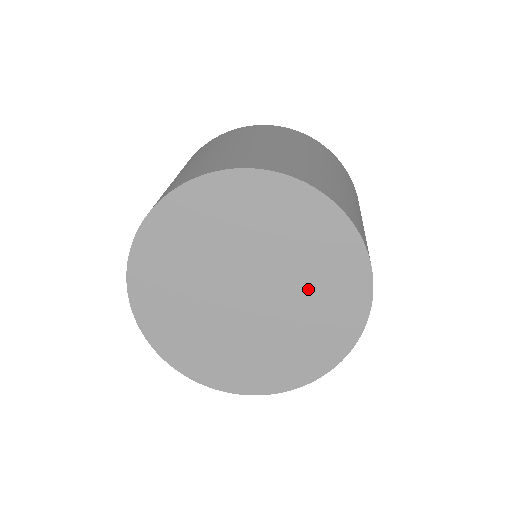
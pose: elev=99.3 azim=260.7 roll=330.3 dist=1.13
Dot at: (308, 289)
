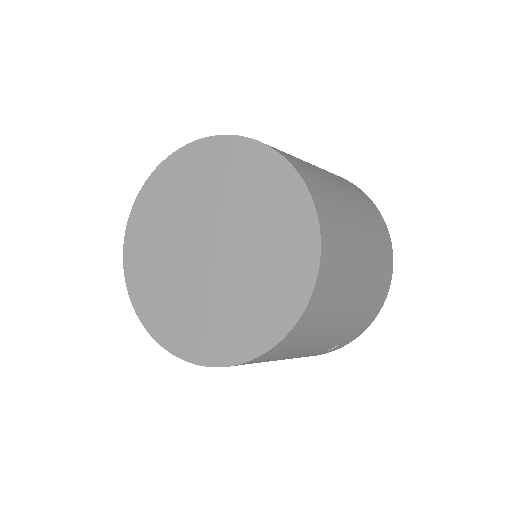
Dot at: (244, 291)
